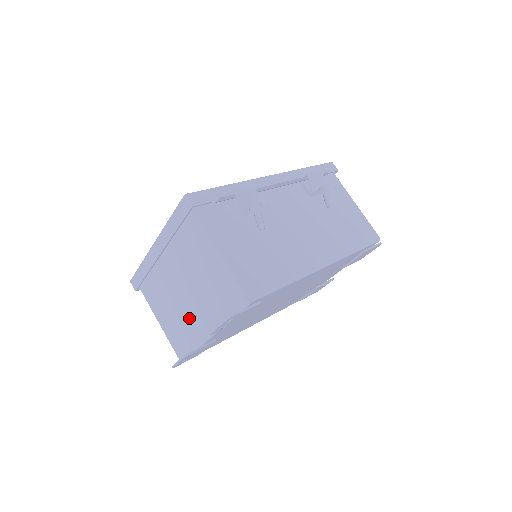
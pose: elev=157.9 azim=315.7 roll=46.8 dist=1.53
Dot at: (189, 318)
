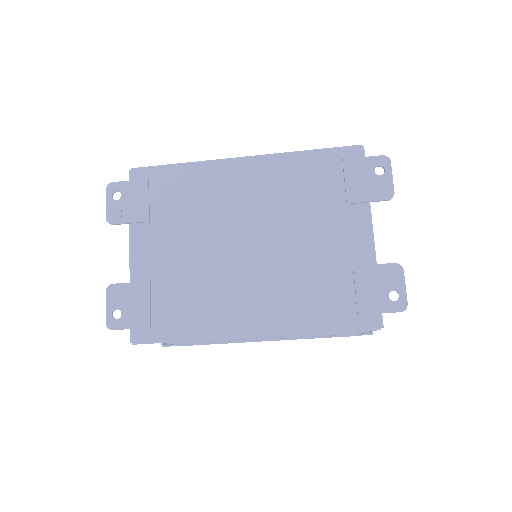
Dot at: occluded
